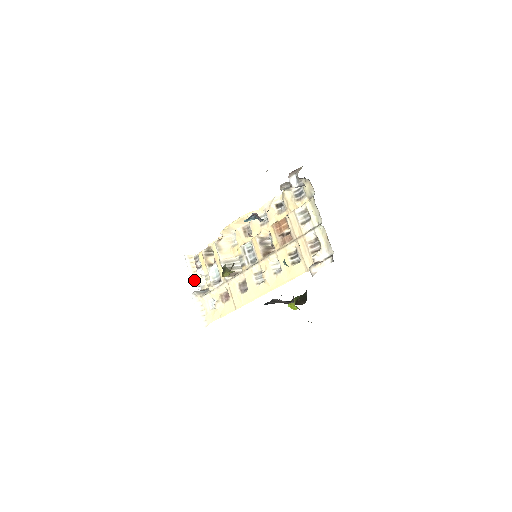
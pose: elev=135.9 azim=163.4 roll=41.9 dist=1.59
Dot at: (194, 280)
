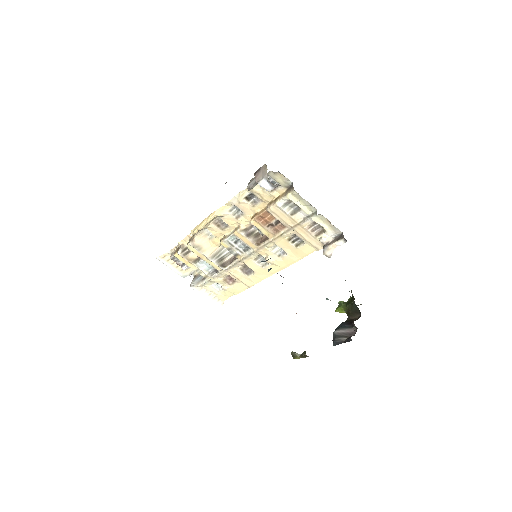
Dot at: (182, 274)
